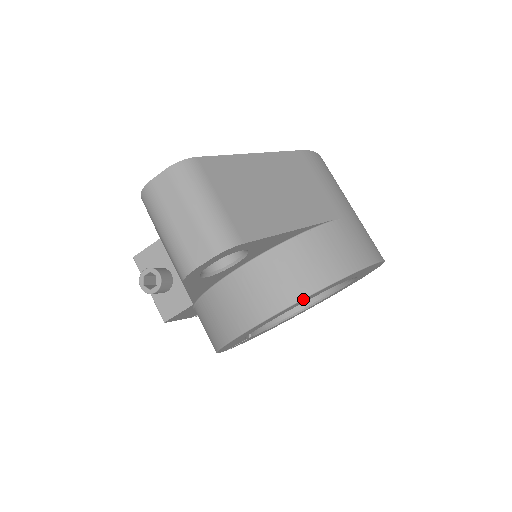
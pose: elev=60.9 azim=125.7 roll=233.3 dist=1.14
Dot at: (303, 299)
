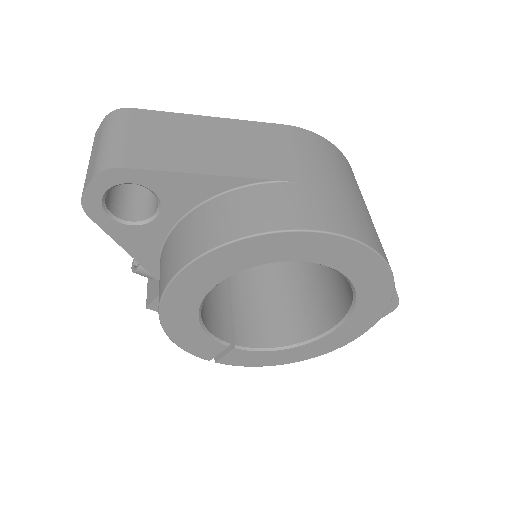
Dot at: (206, 253)
